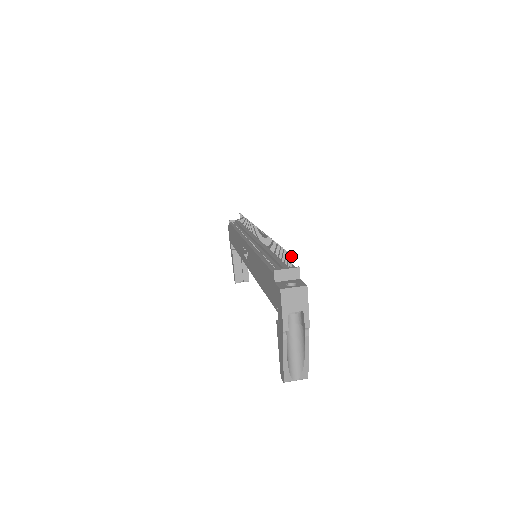
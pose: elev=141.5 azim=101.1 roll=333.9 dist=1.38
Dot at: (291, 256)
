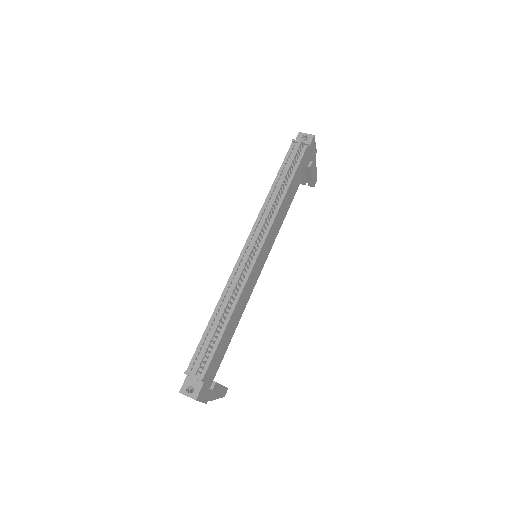
Dot at: occluded
